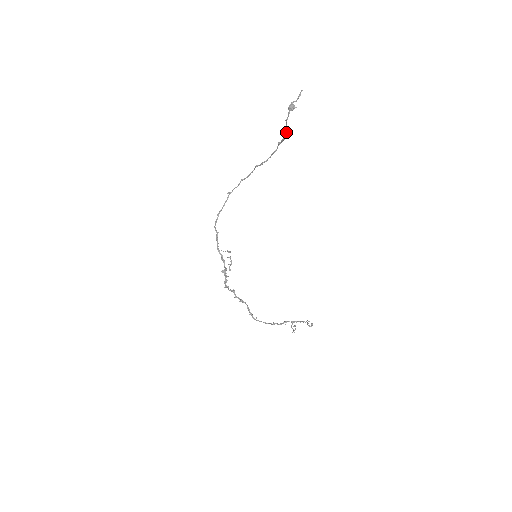
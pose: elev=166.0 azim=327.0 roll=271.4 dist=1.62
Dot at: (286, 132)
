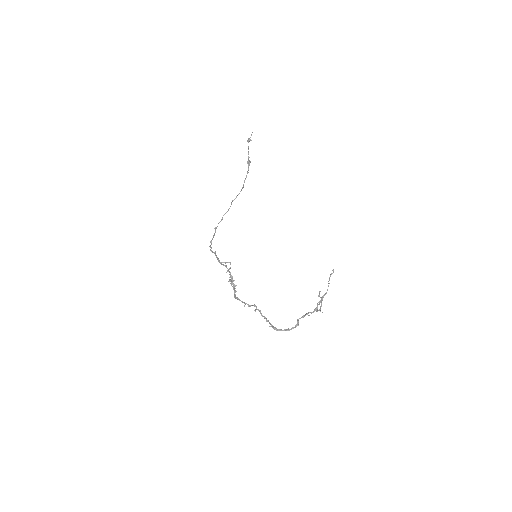
Dot at: (249, 161)
